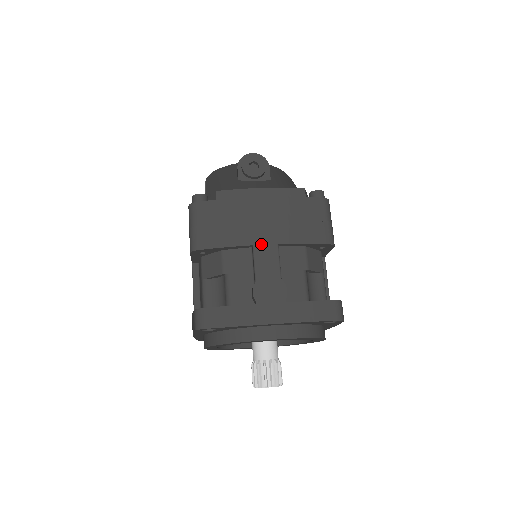
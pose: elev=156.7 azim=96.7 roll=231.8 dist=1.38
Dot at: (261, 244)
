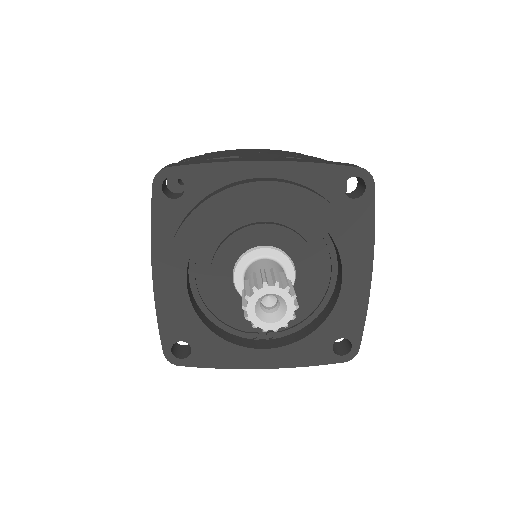
Dot at: occluded
